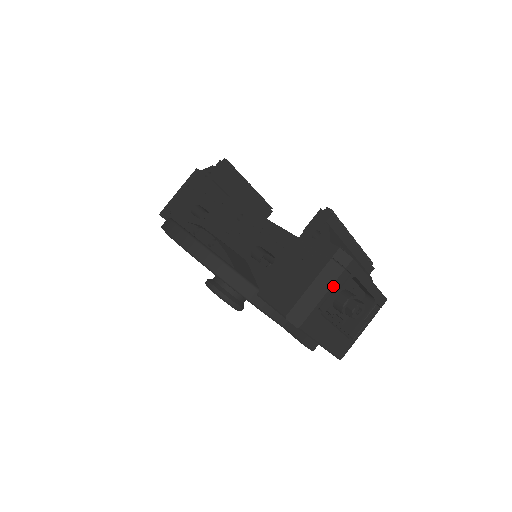
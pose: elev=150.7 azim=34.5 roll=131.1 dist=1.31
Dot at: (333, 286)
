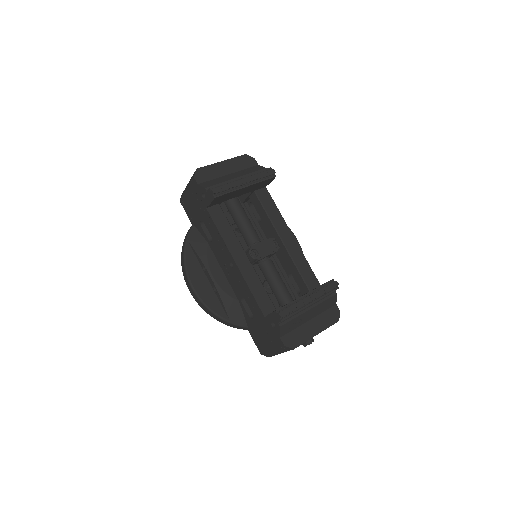
Dot at: occluded
